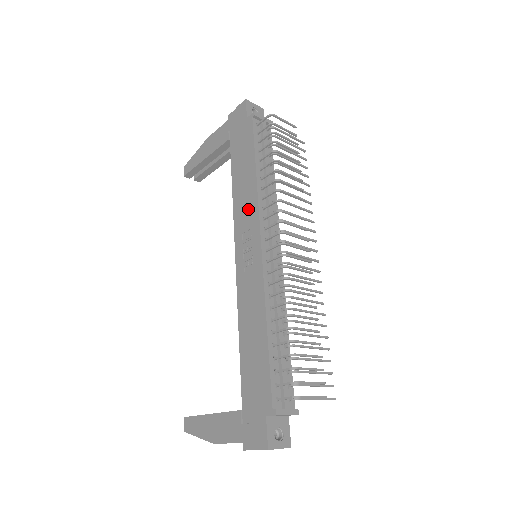
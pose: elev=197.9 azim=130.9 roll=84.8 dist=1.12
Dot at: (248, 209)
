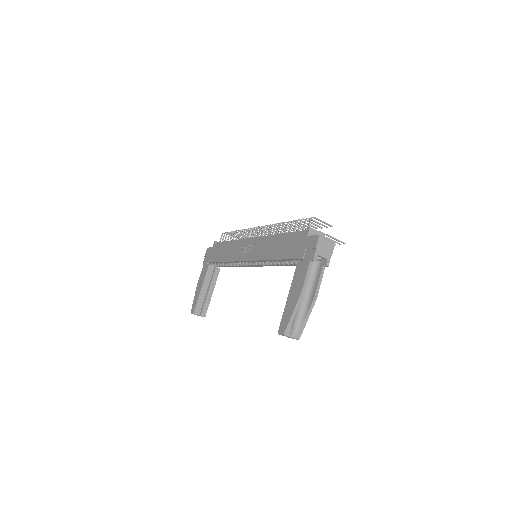
Dot at: (237, 248)
